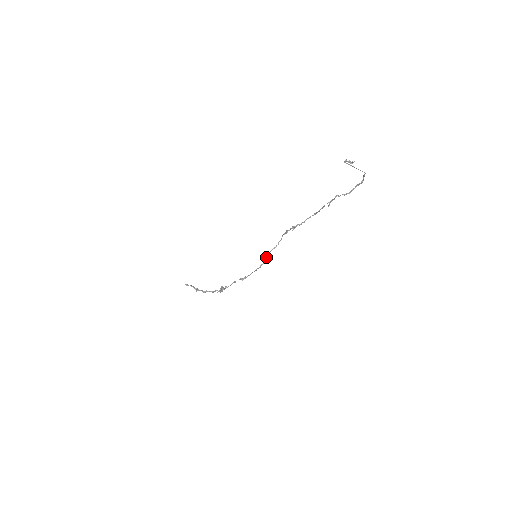
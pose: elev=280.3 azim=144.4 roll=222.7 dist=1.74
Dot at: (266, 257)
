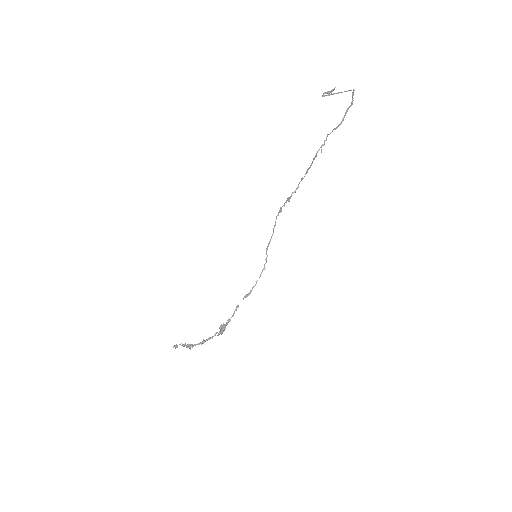
Dot at: (266, 254)
